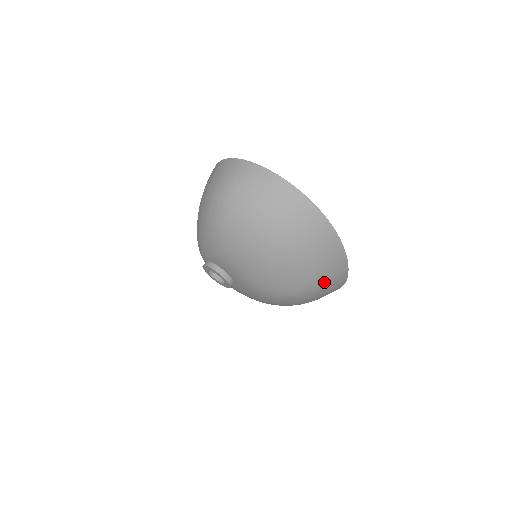
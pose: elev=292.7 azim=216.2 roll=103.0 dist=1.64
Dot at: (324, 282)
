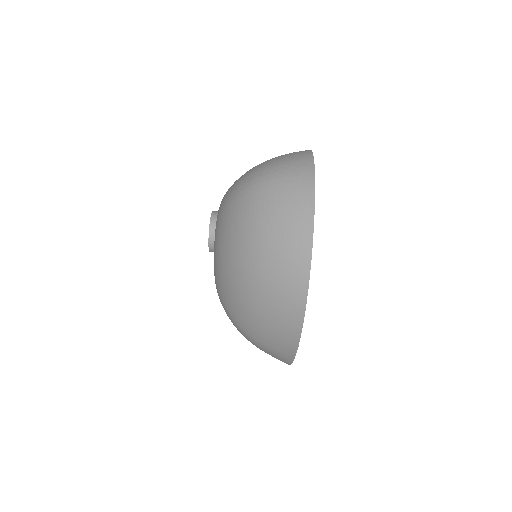
Dot at: (261, 343)
